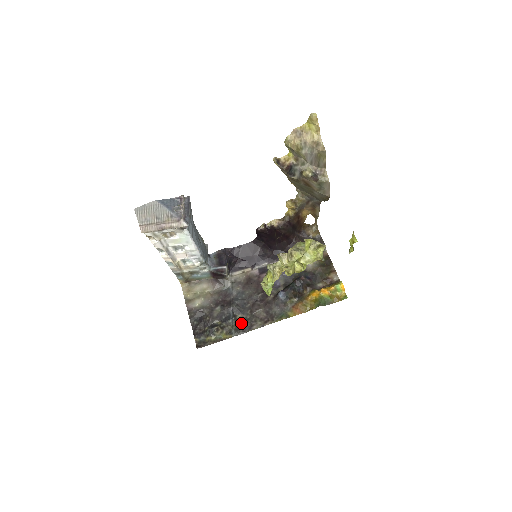
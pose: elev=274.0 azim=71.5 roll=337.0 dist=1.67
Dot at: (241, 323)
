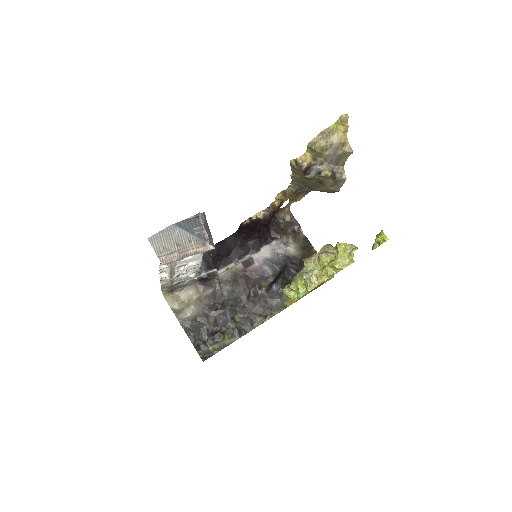
Dot at: (241, 324)
